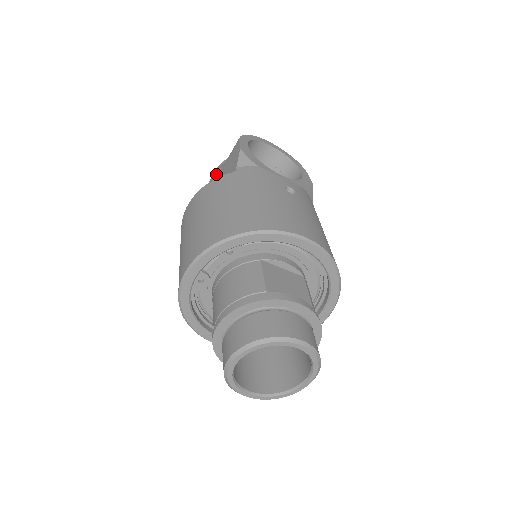
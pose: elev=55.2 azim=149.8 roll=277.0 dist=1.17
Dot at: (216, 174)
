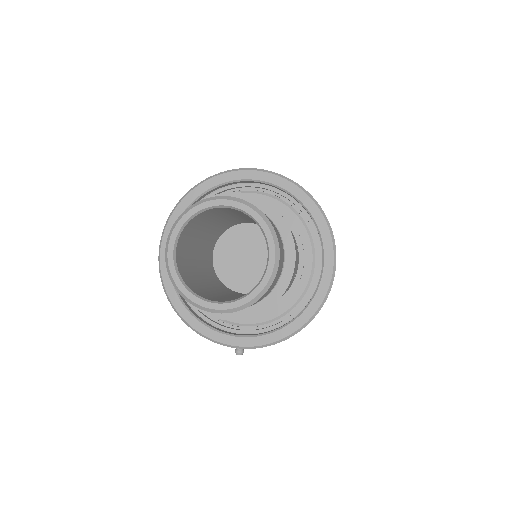
Dot at: occluded
